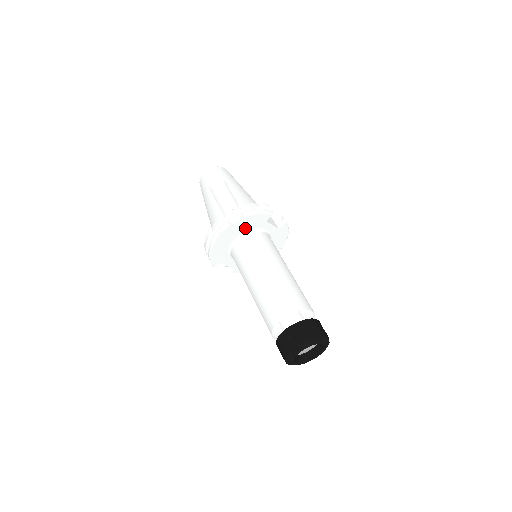
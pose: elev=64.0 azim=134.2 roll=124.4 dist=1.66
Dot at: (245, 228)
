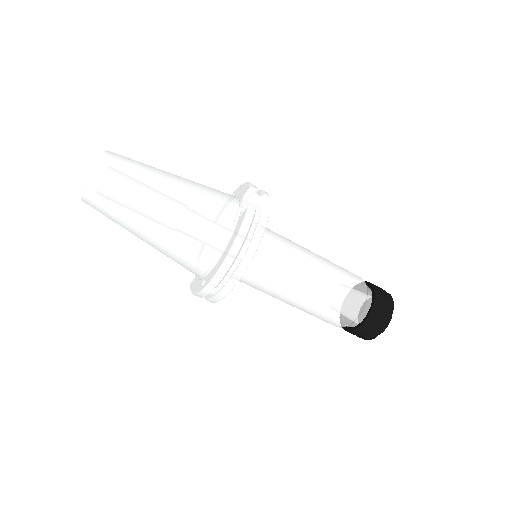
Dot at: occluded
